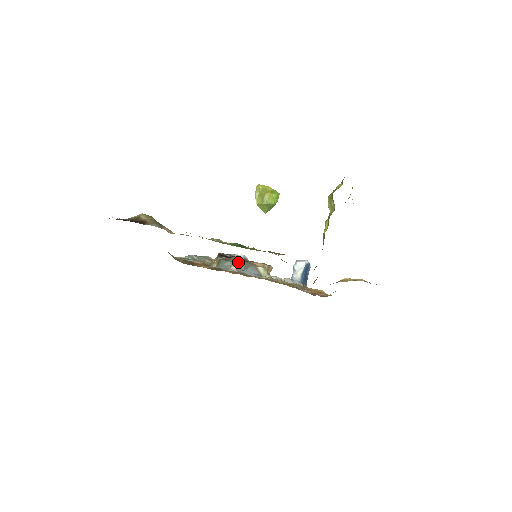
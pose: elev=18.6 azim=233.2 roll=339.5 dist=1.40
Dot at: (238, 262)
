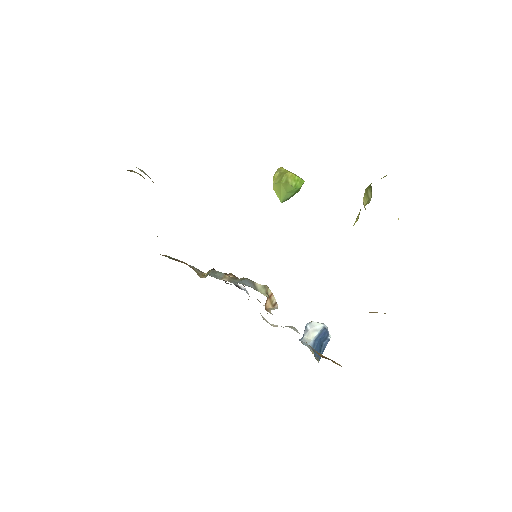
Dot at: (233, 277)
